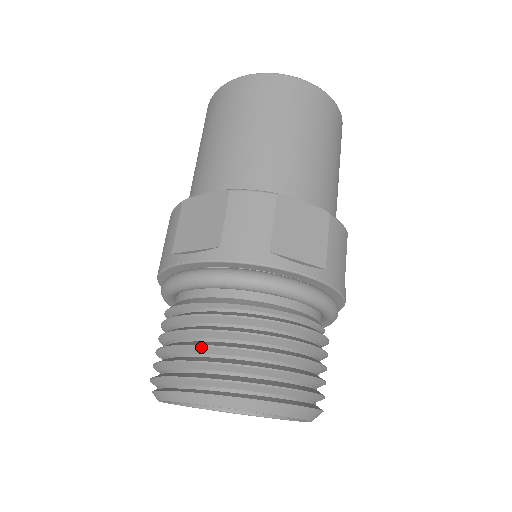
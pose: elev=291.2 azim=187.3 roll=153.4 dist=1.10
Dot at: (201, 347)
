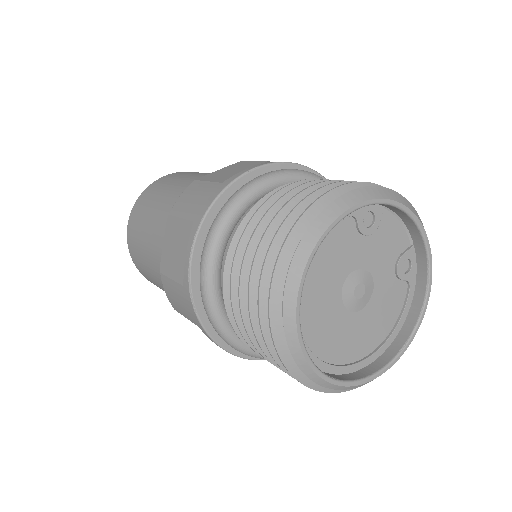
Dot at: (326, 182)
